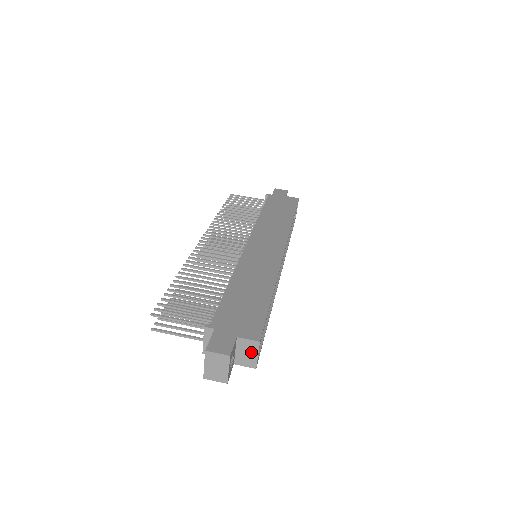
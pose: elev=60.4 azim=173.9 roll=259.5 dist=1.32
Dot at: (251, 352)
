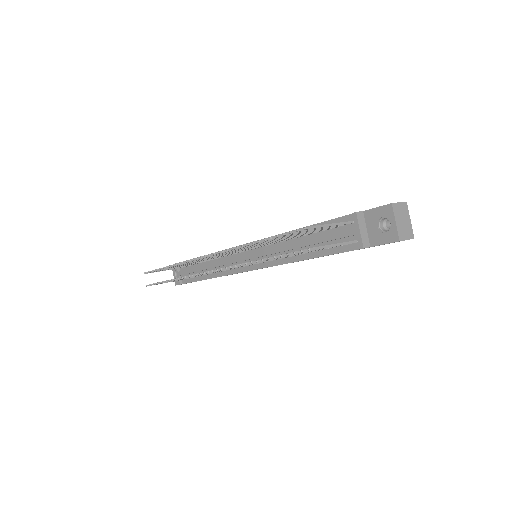
Dot at: occluded
